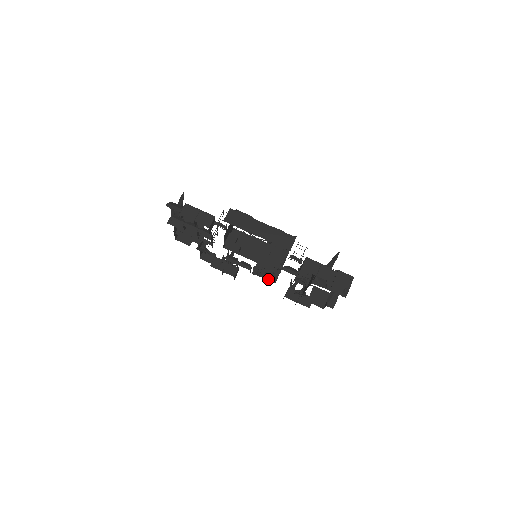
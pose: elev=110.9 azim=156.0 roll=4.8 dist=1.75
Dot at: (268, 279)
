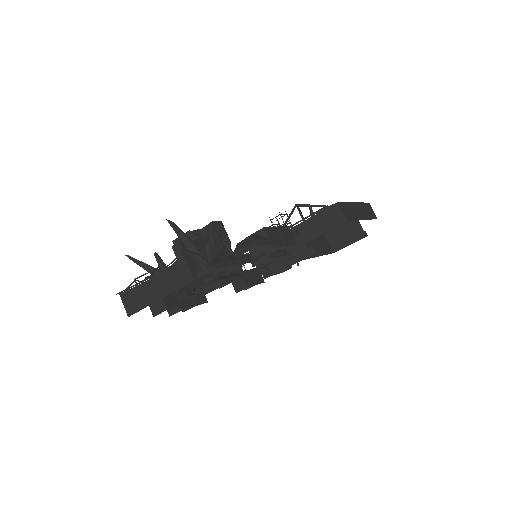
Dot at: occluded
